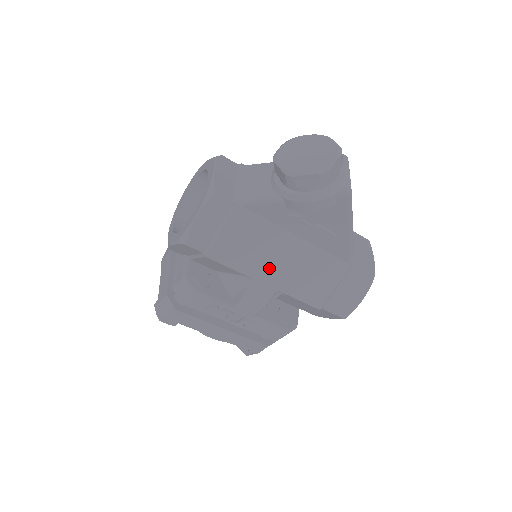
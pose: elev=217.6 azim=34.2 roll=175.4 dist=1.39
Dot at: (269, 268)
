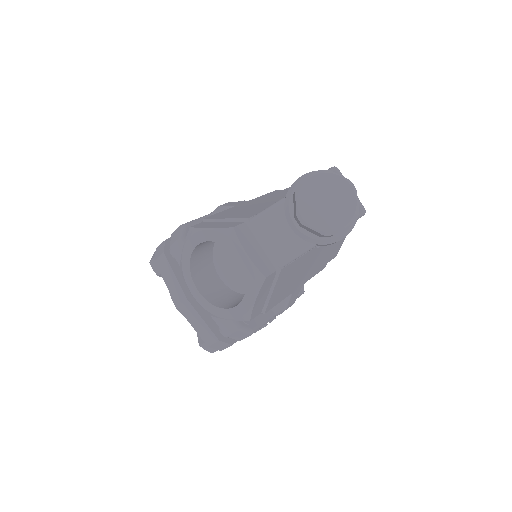
Dot at: (299, 279)
